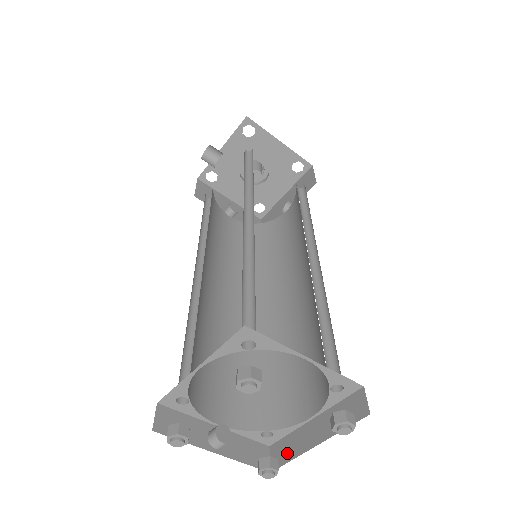
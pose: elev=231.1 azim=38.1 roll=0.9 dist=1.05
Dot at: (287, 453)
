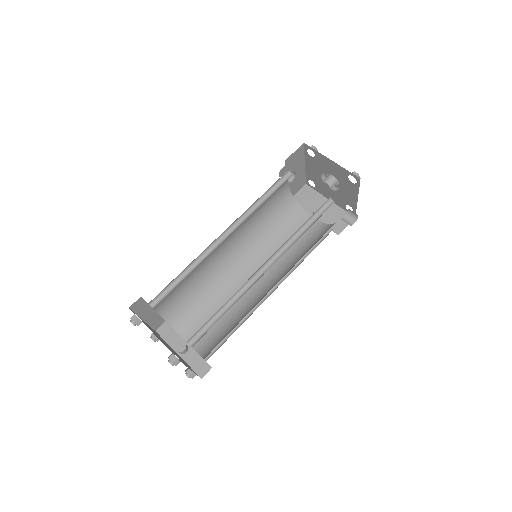
Dot at: occluded
